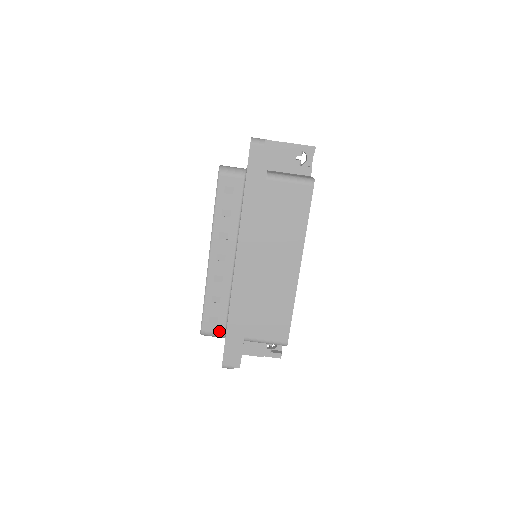
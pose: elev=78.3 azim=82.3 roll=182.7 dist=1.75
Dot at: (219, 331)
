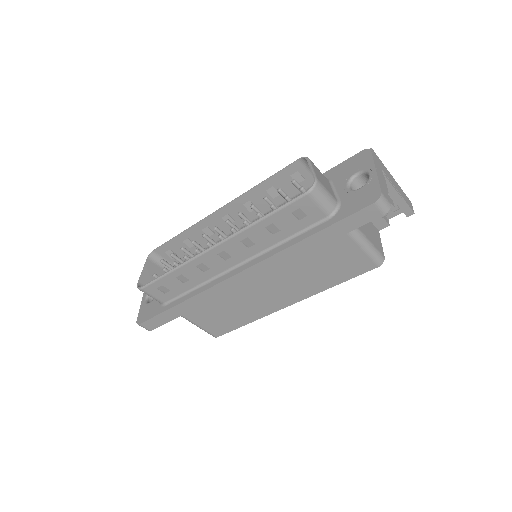
Dot at: (161, 299)
